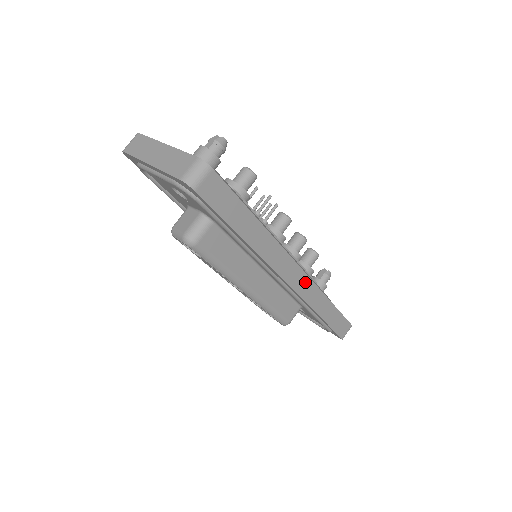
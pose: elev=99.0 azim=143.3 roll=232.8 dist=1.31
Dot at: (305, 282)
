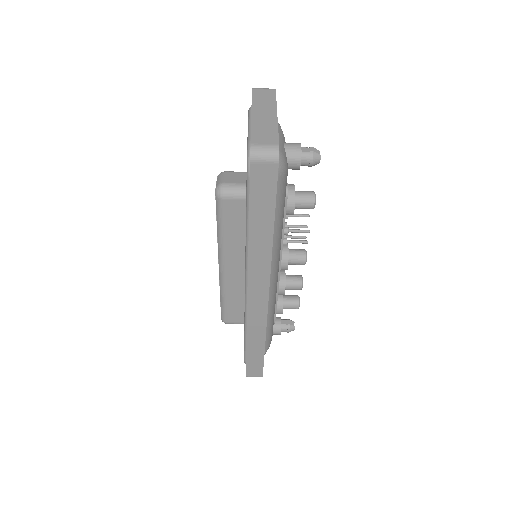
Dot at: (261, 310)
